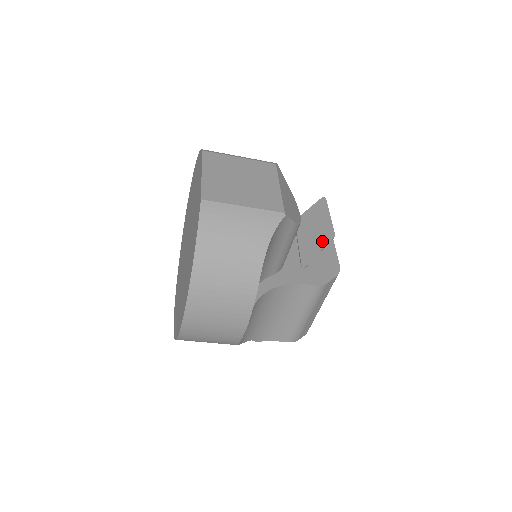
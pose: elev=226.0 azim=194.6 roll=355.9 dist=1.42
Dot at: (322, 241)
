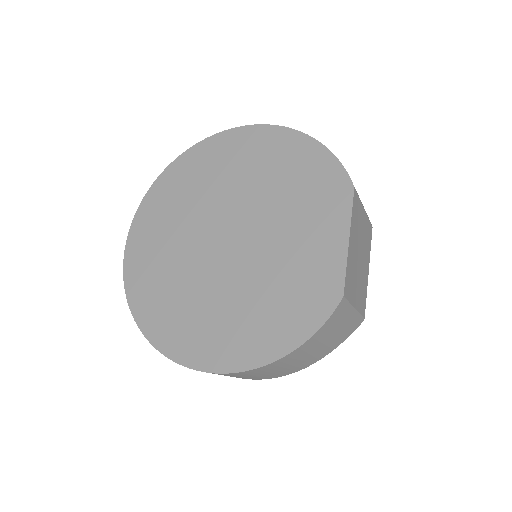
Dot at: occluded
